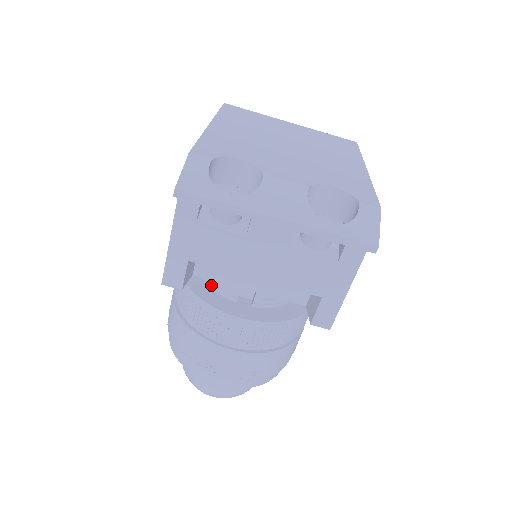
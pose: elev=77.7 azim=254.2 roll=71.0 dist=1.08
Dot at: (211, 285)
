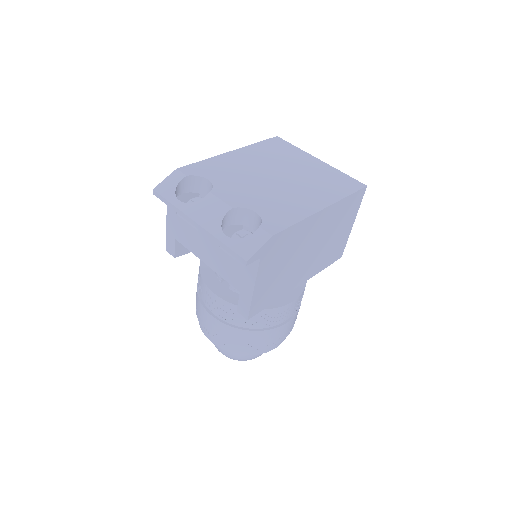
Dot at: occluded
